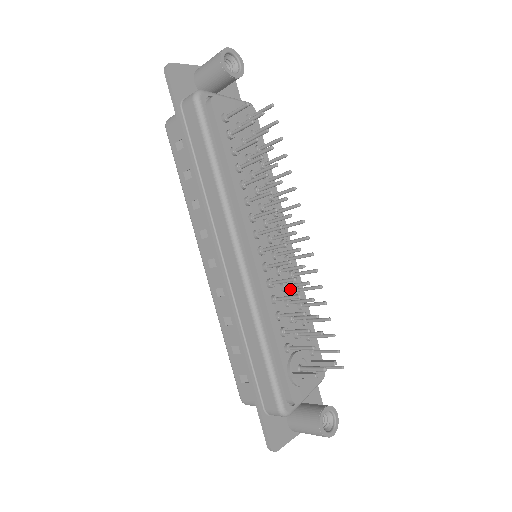
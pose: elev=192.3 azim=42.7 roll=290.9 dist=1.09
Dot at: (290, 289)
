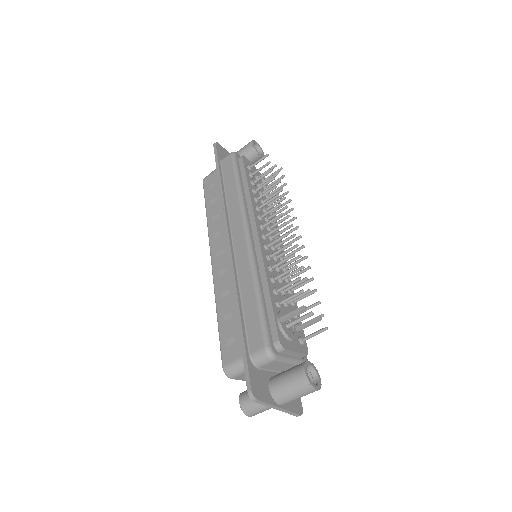
Dot at: occluded
